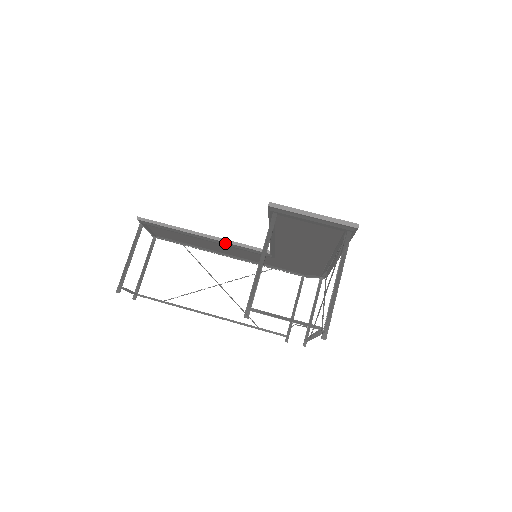
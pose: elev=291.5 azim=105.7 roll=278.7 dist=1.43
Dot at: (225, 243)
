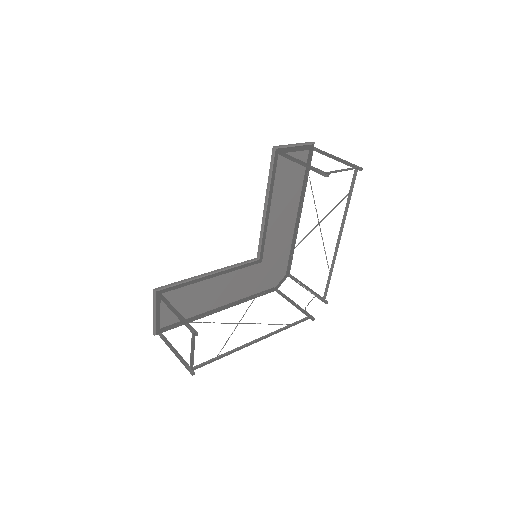
Dot at: (227, 270)
